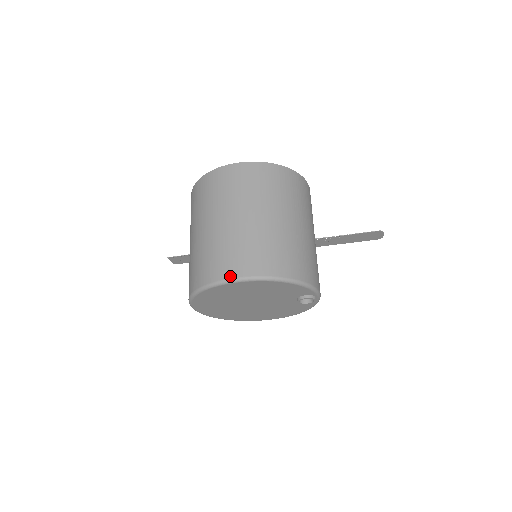
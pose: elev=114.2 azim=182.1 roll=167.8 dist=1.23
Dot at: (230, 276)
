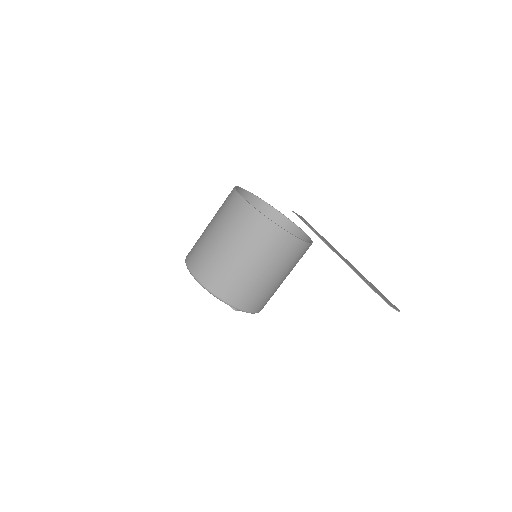
Dot at: (187, 261)
